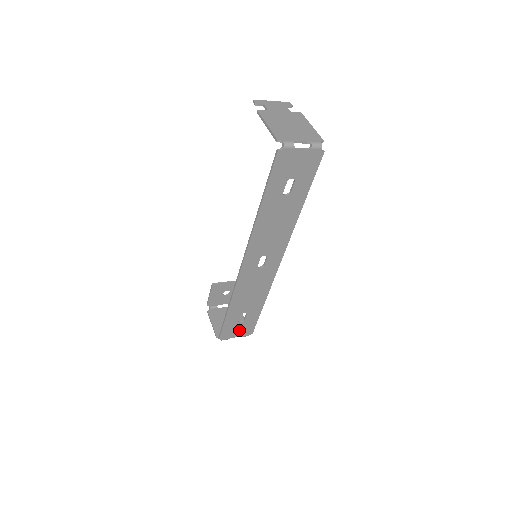
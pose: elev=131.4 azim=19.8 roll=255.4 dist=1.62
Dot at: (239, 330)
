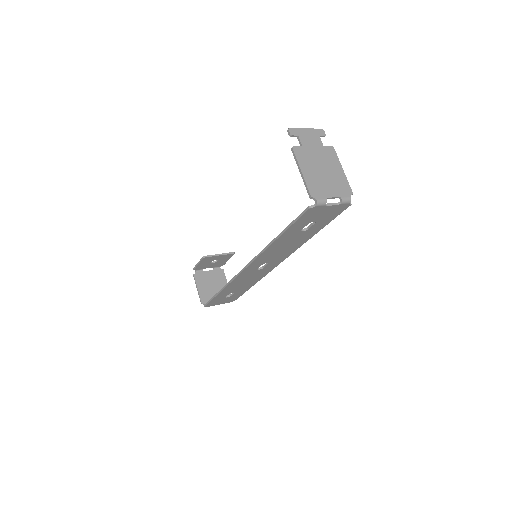
Dot at: (224, 301)
